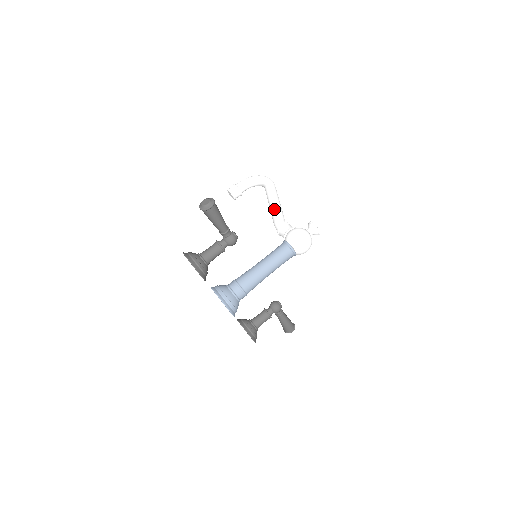
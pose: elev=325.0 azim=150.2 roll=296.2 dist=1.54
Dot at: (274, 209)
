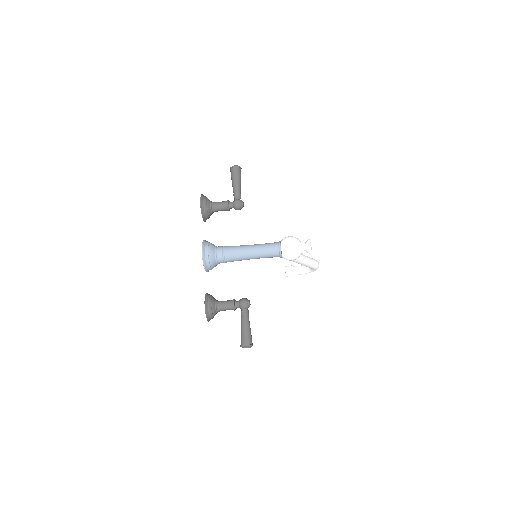
Dot at: occluded
